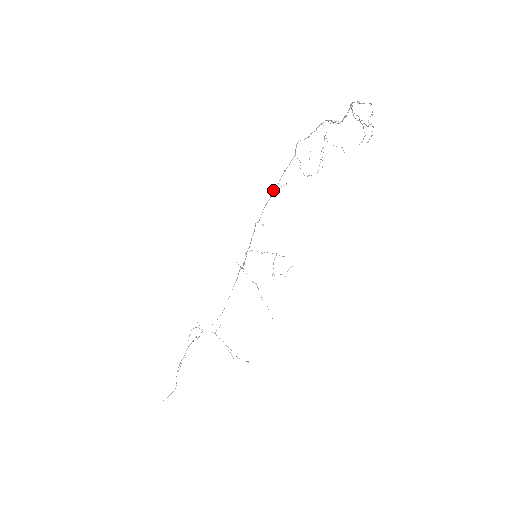
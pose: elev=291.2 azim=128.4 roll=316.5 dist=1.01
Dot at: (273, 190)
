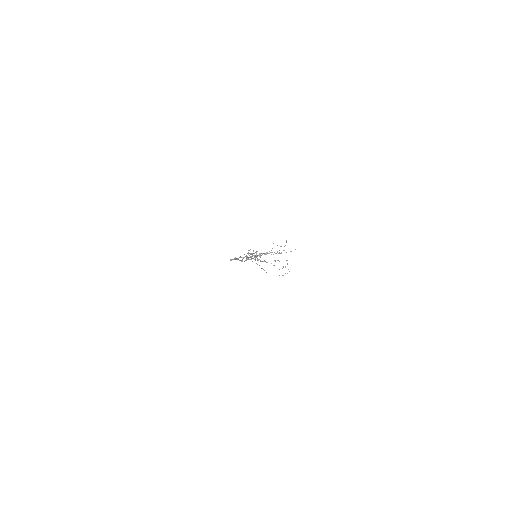
Dot at: occluded
